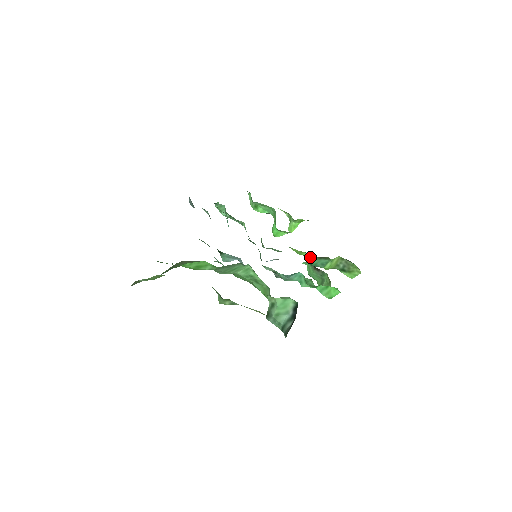
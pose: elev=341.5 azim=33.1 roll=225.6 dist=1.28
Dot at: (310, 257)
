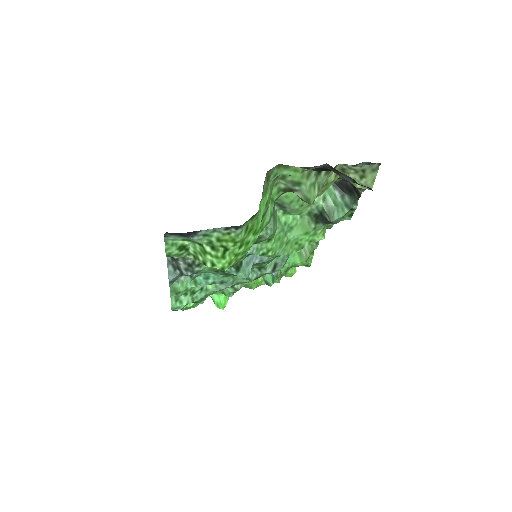
Dot at: (265, 276)
